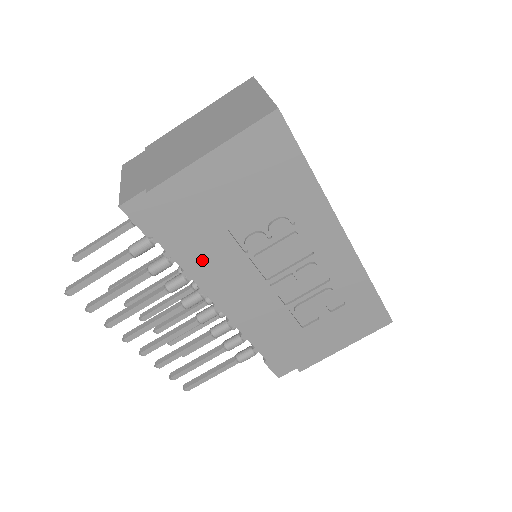
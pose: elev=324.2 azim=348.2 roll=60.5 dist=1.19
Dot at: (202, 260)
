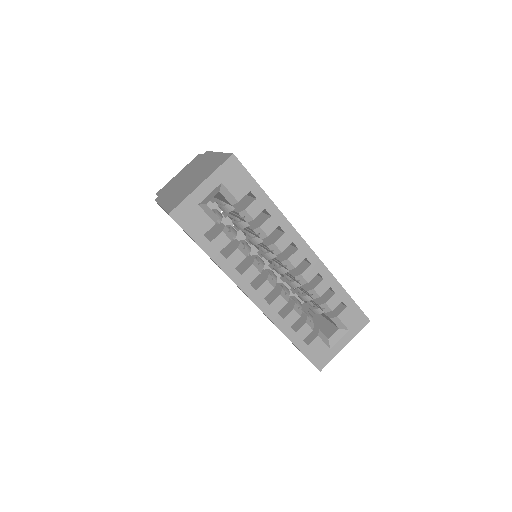
Dot at: occluded
